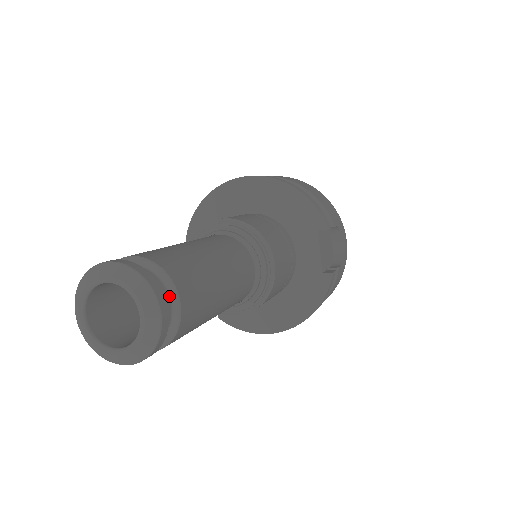
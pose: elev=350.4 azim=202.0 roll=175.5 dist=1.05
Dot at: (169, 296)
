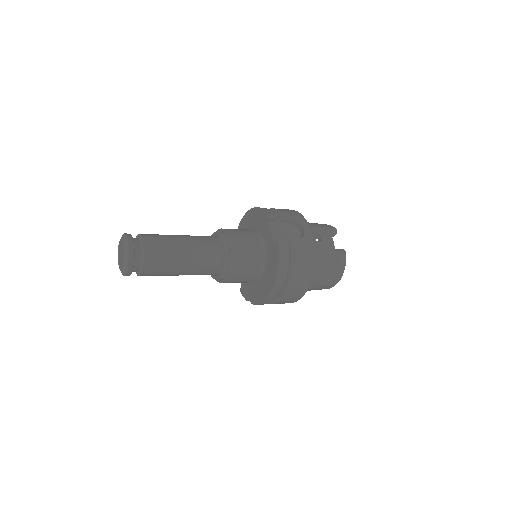
Dot at: (140, 242)
